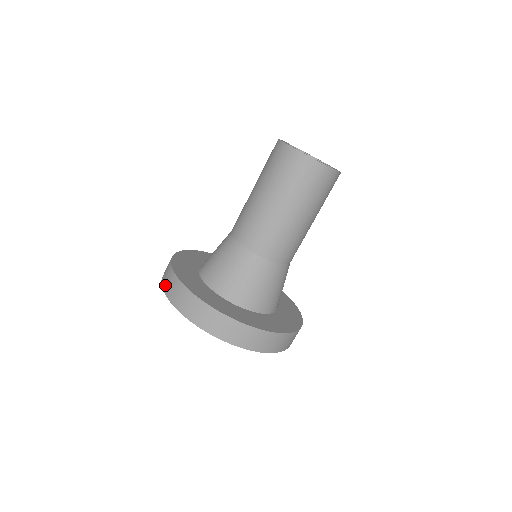
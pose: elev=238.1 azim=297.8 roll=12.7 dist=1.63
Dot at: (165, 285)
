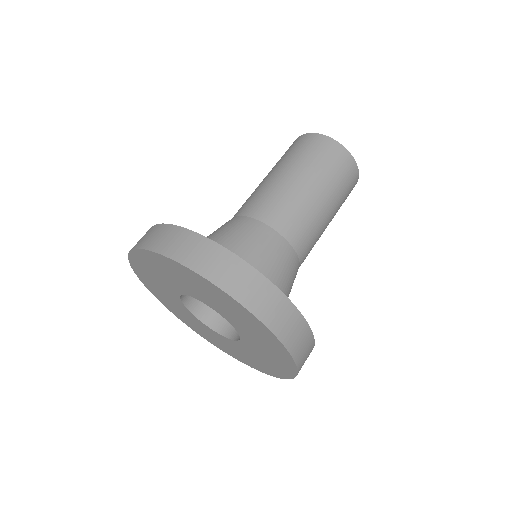
Dot at: (145, 242)
